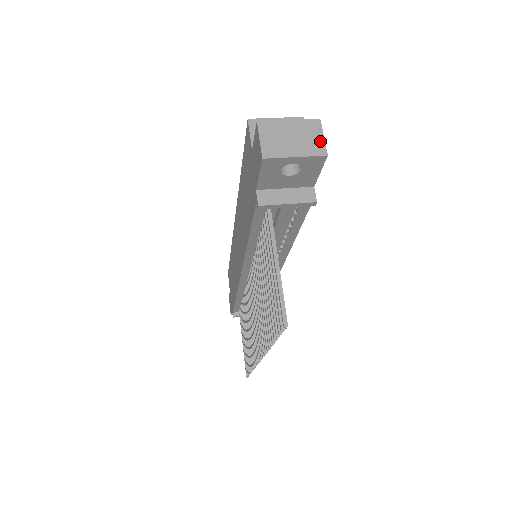
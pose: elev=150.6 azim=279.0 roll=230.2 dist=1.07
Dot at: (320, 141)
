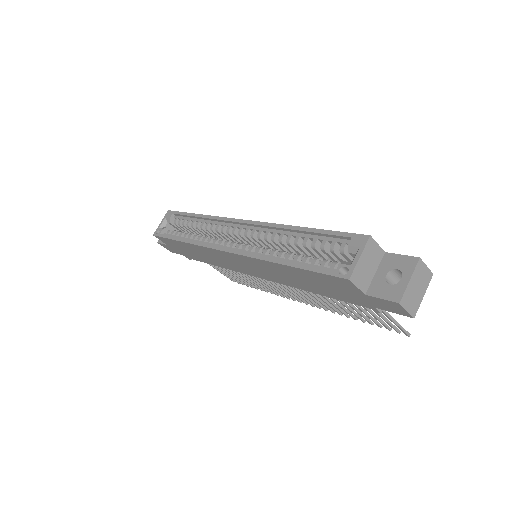
Dot at: (427, 271)
